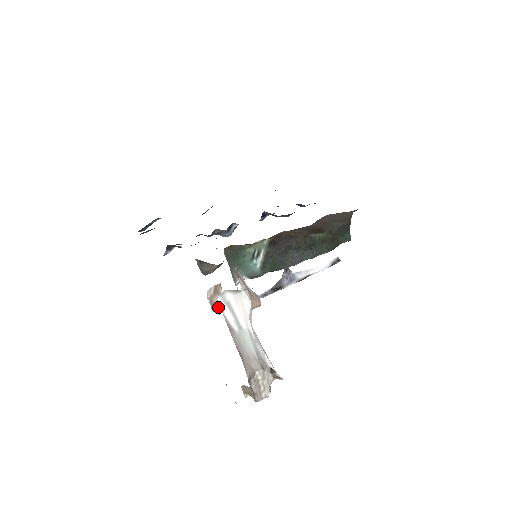
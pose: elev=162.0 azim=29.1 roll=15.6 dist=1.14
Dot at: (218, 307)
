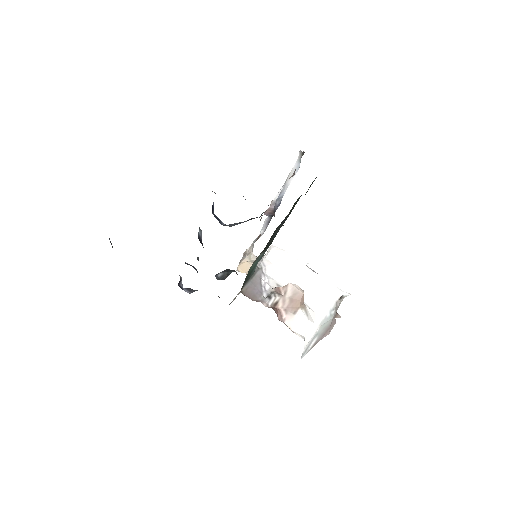
Dot at: occluded
